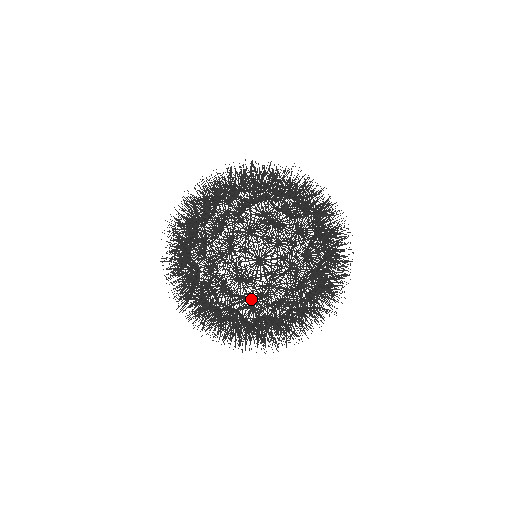
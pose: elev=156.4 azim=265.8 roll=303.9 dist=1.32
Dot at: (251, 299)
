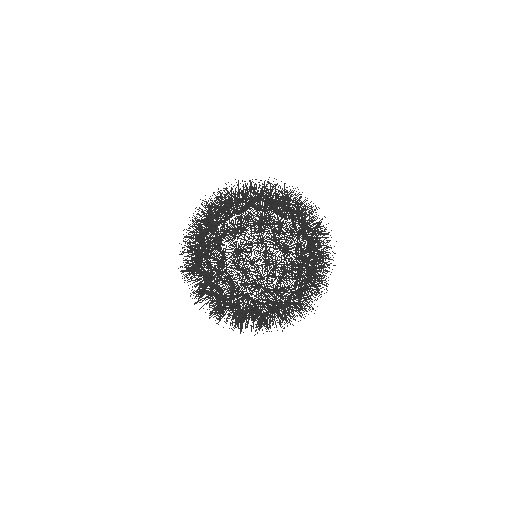
Dot at: occluded
